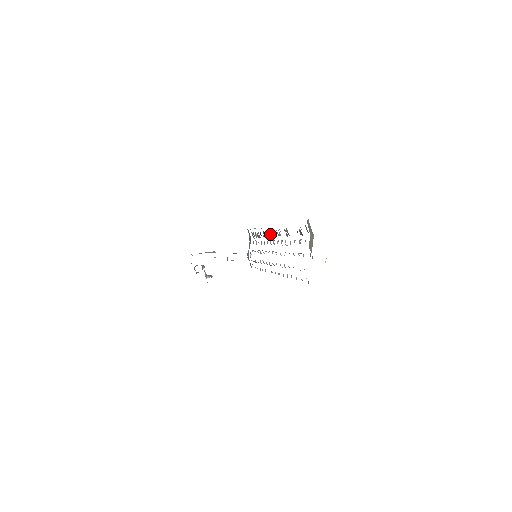
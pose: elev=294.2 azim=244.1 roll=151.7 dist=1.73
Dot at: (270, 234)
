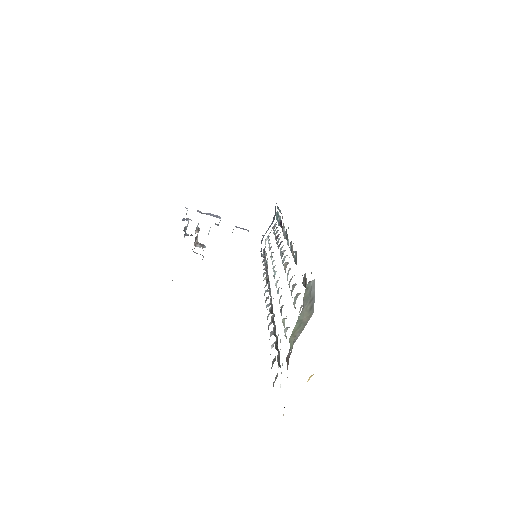
Dot at: (286, 235)
